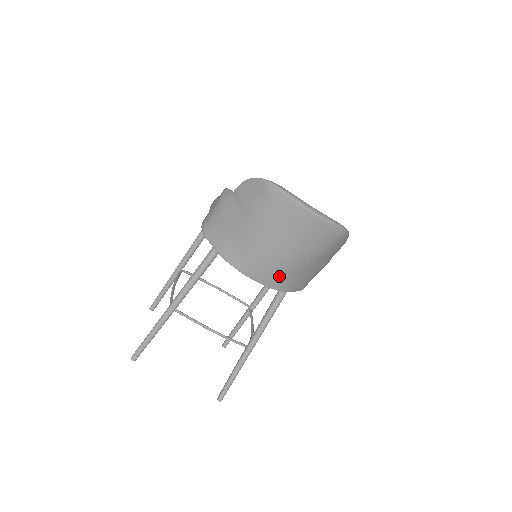
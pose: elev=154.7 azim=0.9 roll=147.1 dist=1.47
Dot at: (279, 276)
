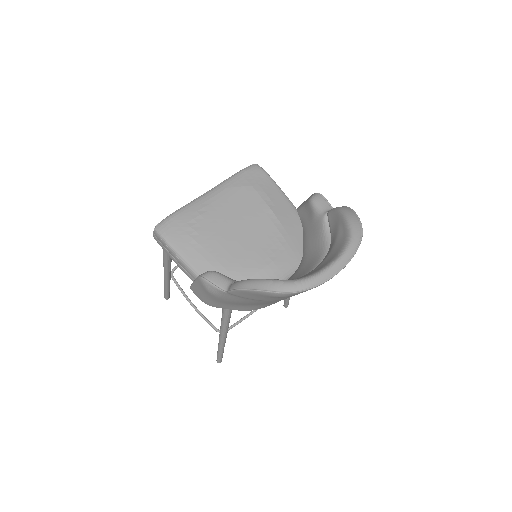
Dot at: occluded
